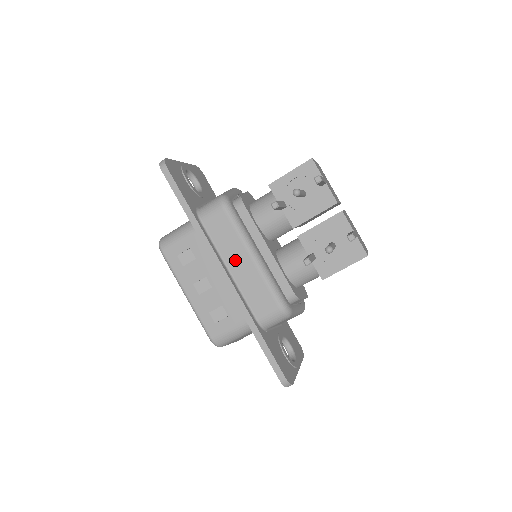
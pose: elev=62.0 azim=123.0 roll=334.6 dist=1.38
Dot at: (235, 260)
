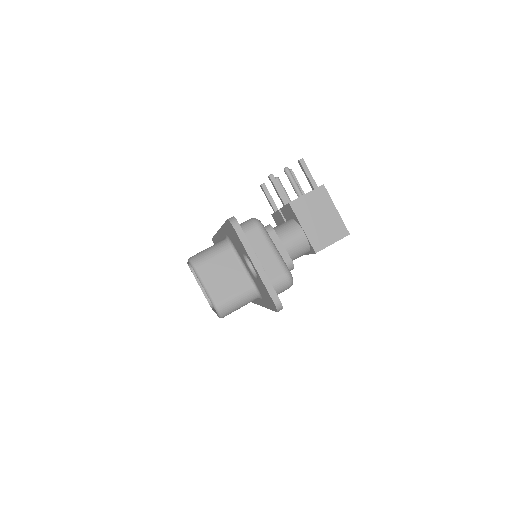
Dot at: occluded
